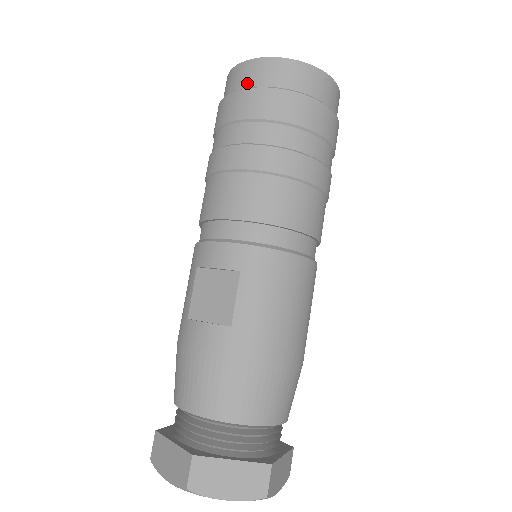
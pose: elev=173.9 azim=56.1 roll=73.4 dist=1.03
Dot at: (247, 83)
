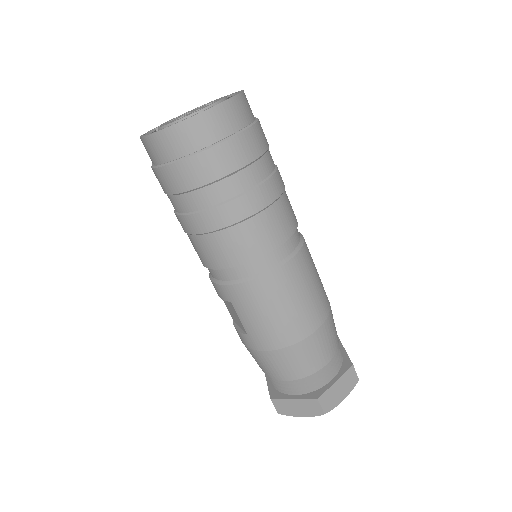
Dot at: (151, 160)
